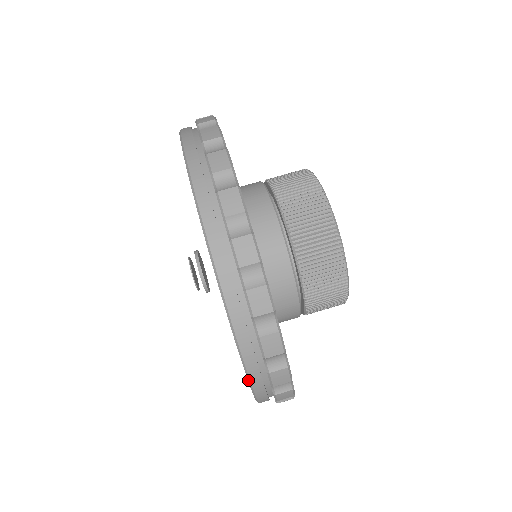
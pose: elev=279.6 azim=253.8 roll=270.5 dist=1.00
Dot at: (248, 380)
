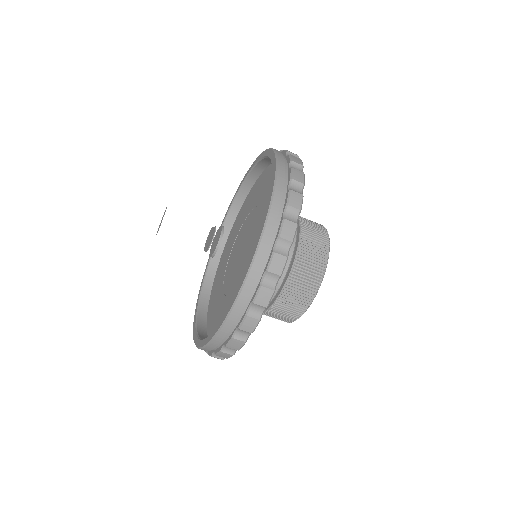
Dot at: (194, 319)
